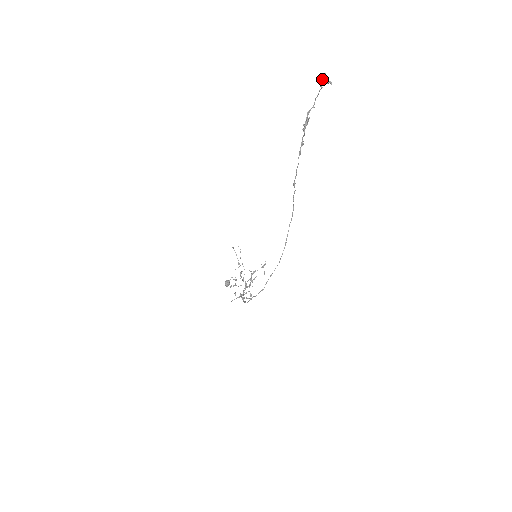
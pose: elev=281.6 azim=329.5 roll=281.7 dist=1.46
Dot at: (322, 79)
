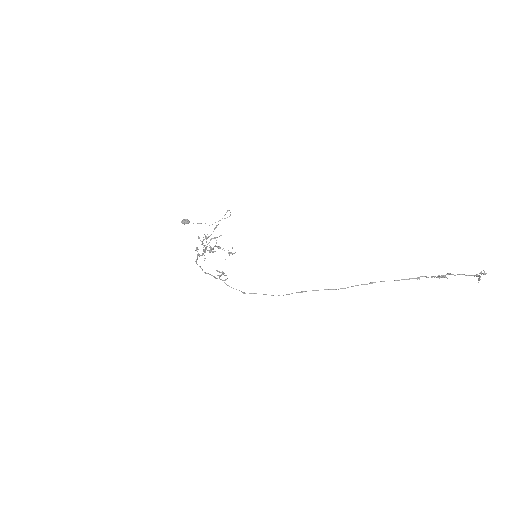
Dot at: occluded
